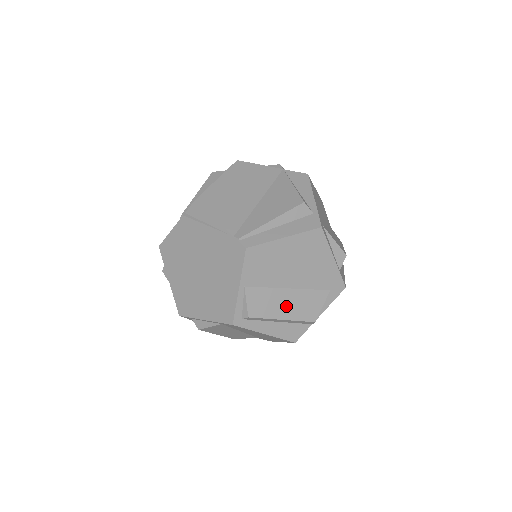
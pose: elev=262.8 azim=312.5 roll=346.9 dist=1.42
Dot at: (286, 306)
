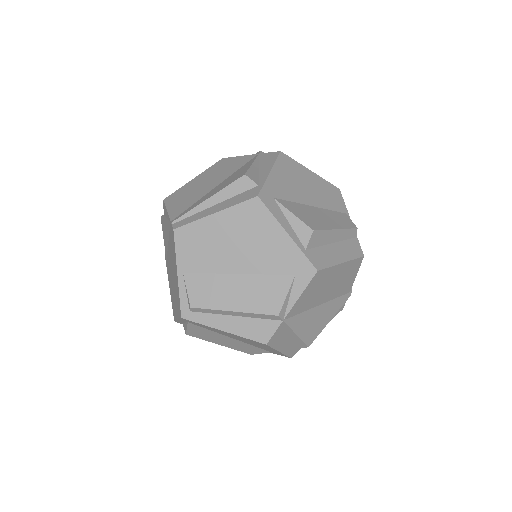
Dot at: (236, 295)
